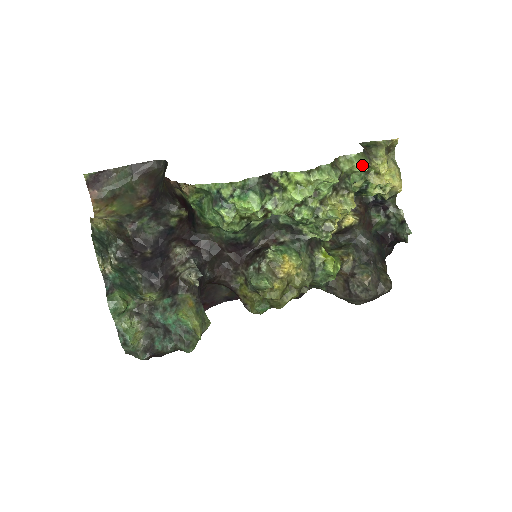
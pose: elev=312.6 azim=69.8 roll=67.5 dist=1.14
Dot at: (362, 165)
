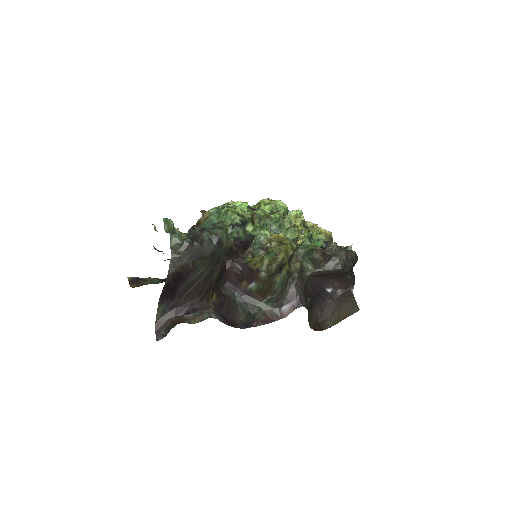
Dot at: (298, 210)
